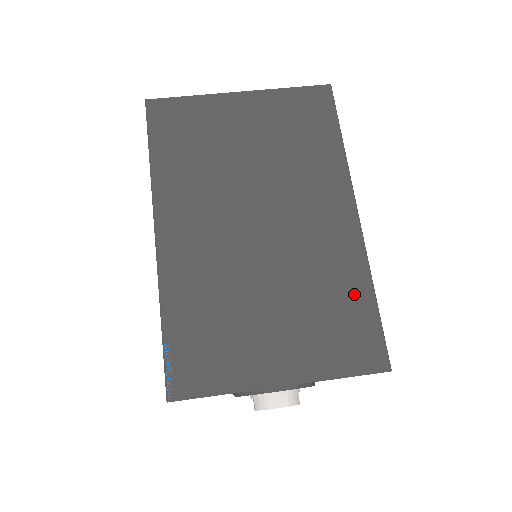
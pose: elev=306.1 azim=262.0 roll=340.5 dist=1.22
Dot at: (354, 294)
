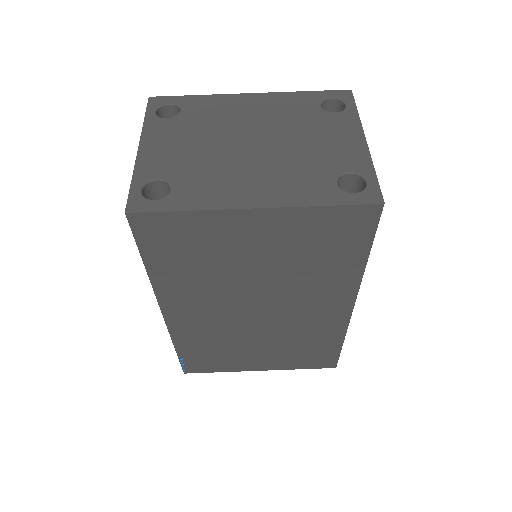
Dot at: (327, 343)
